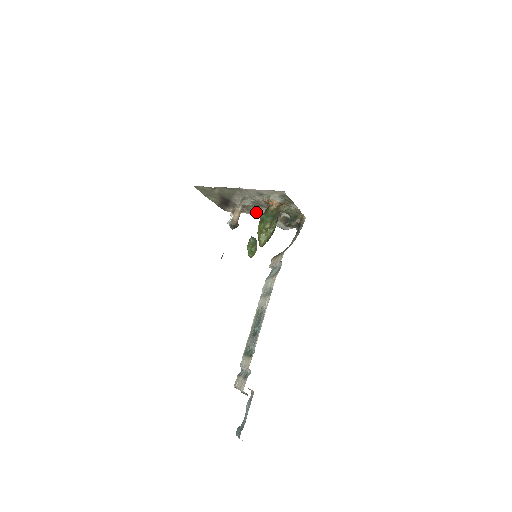
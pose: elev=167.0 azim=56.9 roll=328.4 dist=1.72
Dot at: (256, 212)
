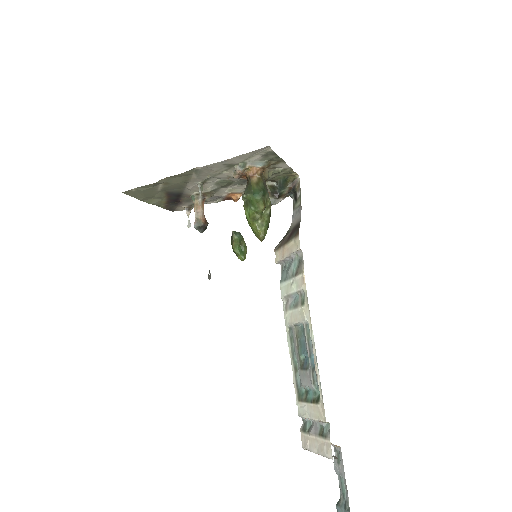
Dot at: (223, 196)
